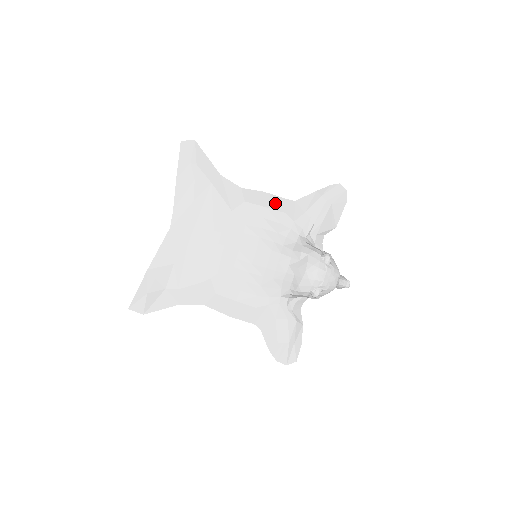
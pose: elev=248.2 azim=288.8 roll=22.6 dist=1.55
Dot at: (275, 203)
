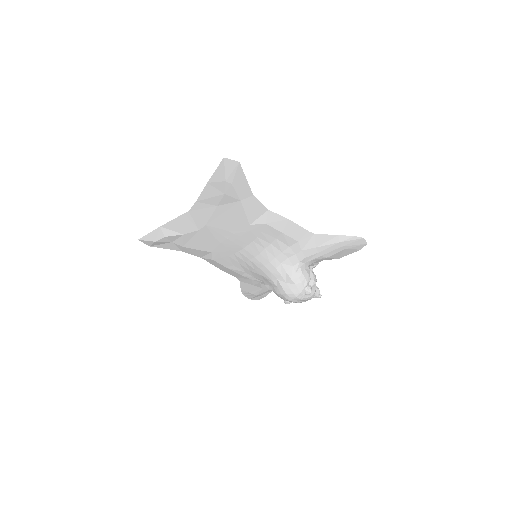
Dot at: (294, 231)
